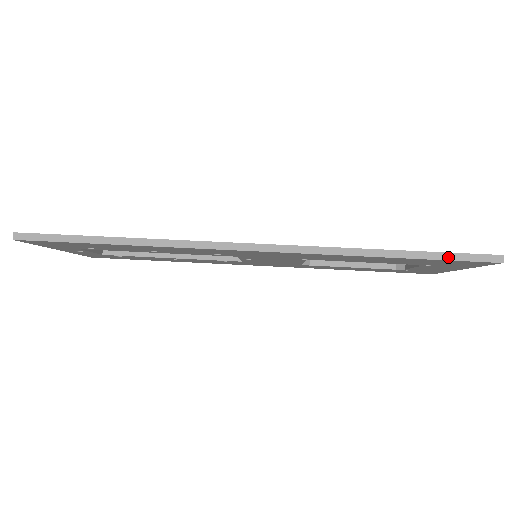
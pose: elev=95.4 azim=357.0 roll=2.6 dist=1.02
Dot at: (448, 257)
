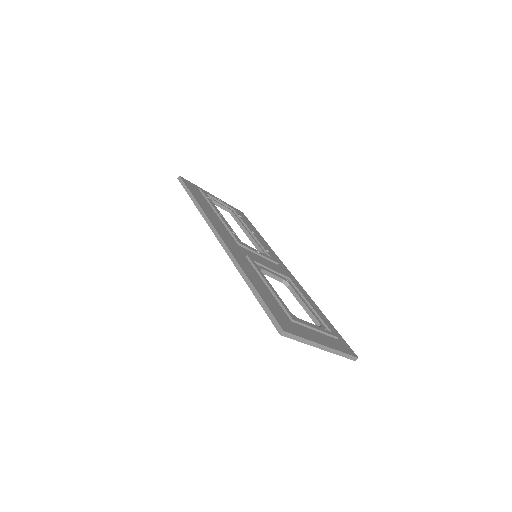
Dot at: (265, 308)
